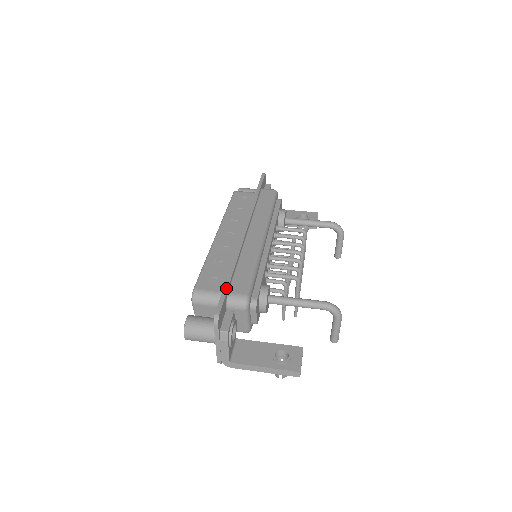
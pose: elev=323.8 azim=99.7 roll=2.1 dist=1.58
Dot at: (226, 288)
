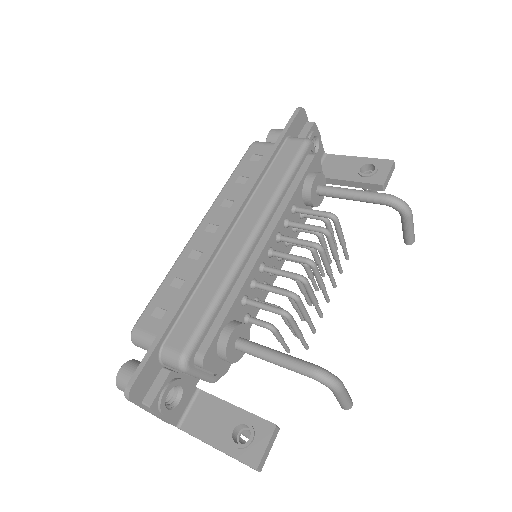
Dot at: (157, 340)
